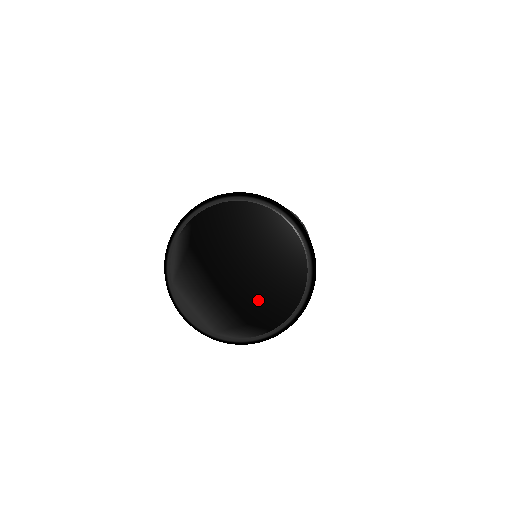
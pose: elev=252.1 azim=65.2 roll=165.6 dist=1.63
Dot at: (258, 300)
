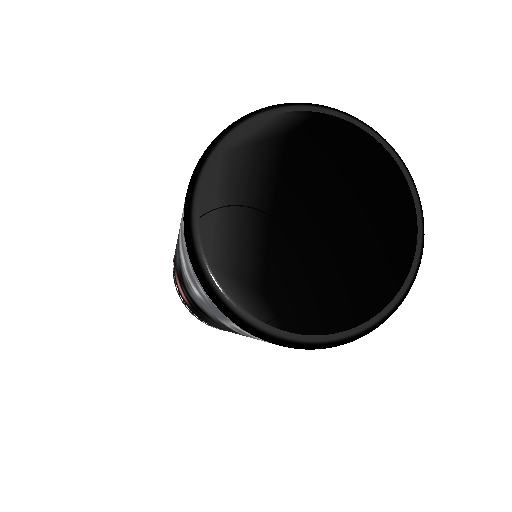
Dot at: (305, 277)
